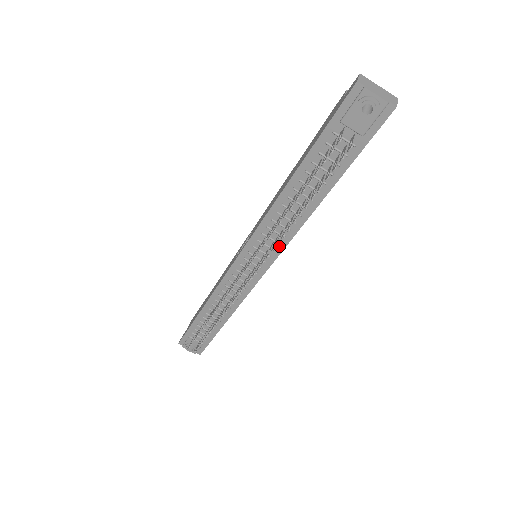
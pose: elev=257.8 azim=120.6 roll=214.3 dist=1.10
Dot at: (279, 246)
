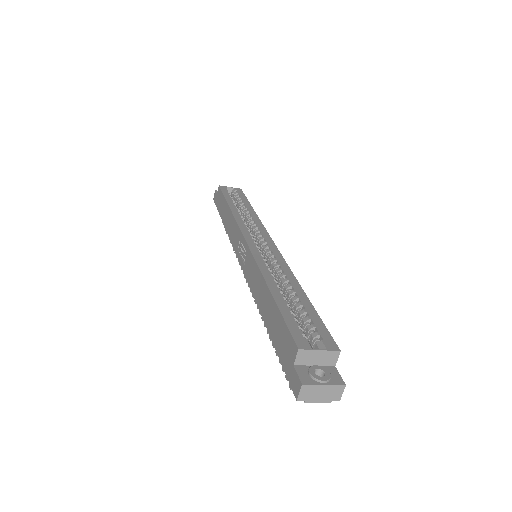
Dot at: occluded
